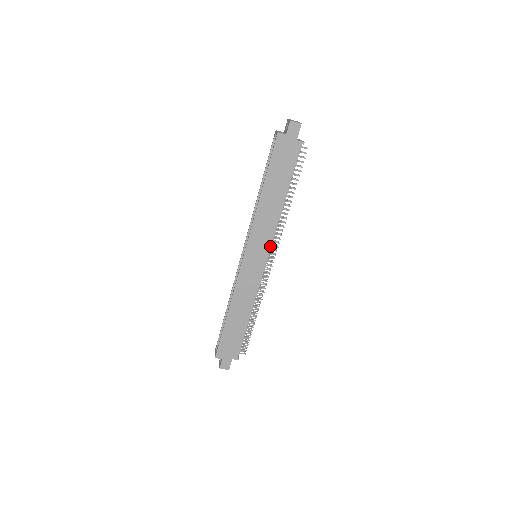
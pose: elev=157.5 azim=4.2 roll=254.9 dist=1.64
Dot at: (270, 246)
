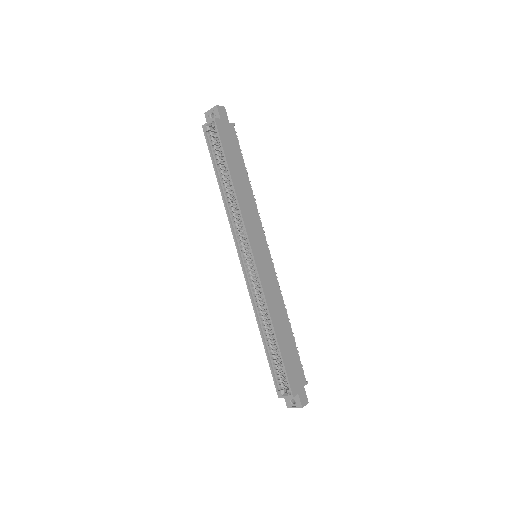
Dot at: (264, 235)
